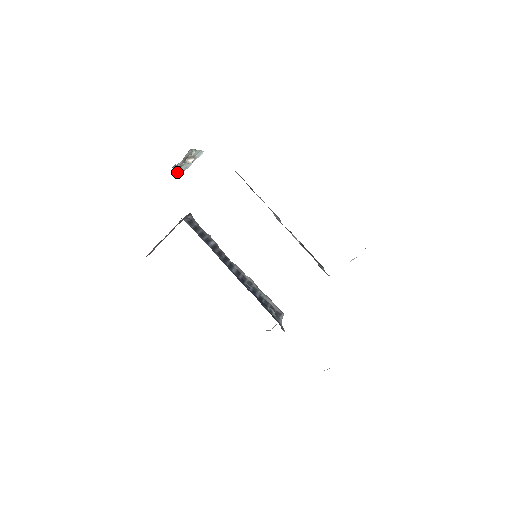
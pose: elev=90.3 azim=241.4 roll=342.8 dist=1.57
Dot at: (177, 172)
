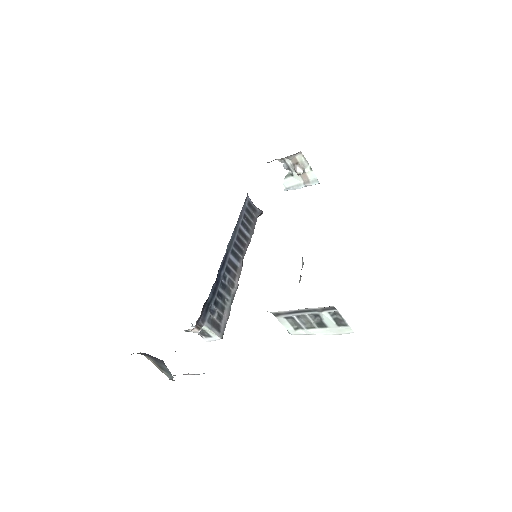
Dot at: (287, 180)
